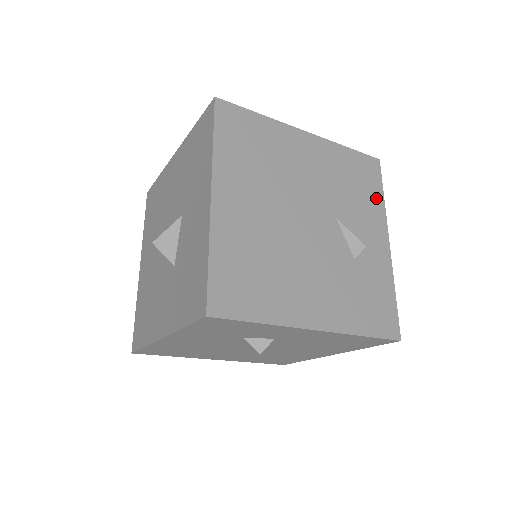
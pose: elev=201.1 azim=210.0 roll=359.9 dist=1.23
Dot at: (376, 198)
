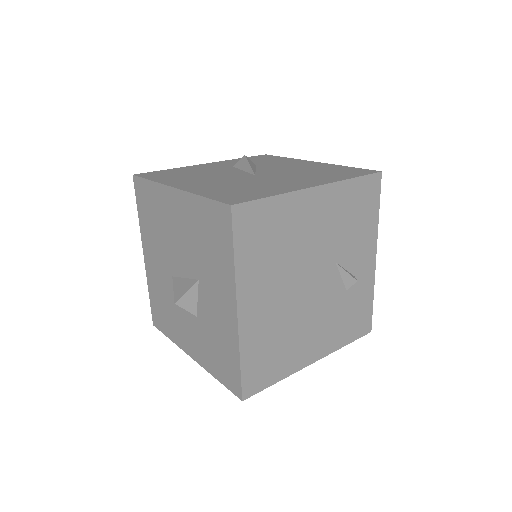
Dot at: (372, 219)
